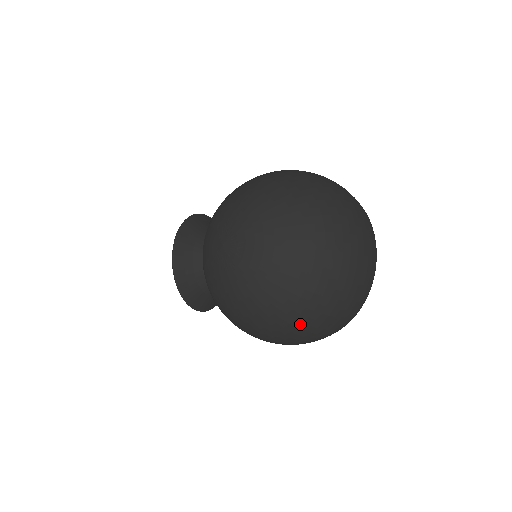
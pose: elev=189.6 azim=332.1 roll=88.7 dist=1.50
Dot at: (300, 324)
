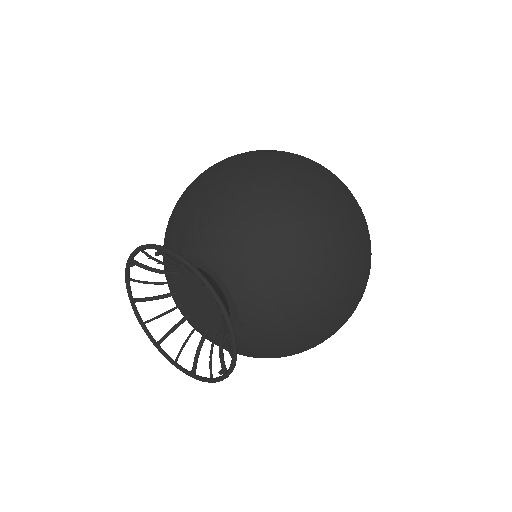
Dot at: occluded
